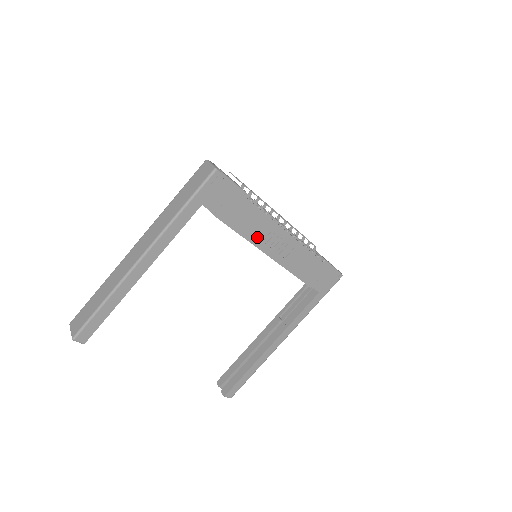
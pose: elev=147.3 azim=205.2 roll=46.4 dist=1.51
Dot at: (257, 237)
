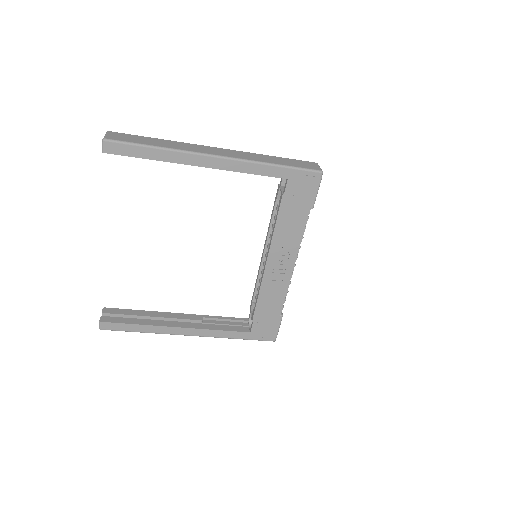
Dot at: (279, 243)
